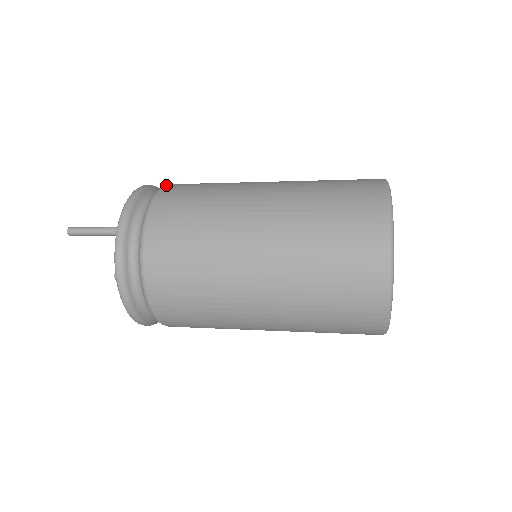
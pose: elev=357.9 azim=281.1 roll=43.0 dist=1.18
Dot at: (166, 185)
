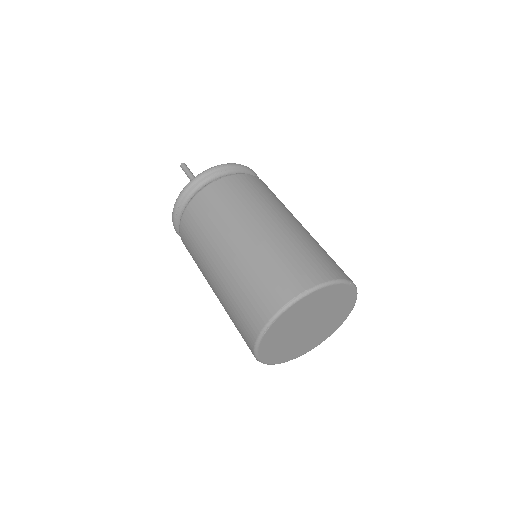
Dot at: (221, 178)
